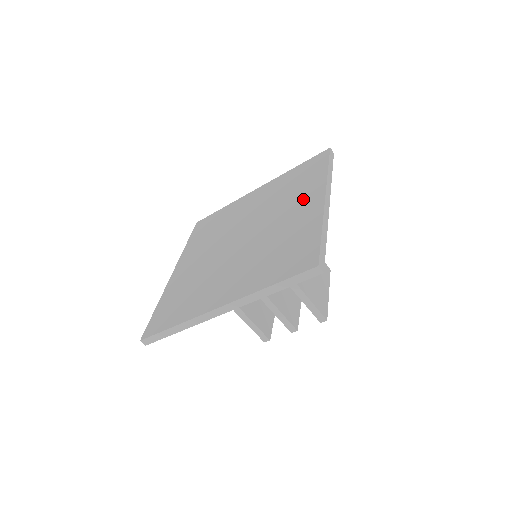
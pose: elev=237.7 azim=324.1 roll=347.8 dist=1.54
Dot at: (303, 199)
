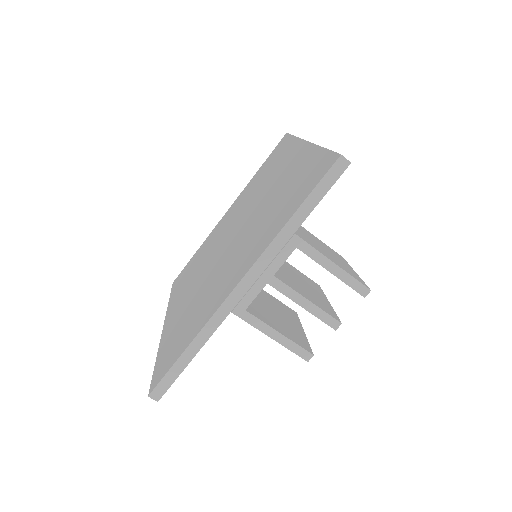
Dot at: (283, 164)
